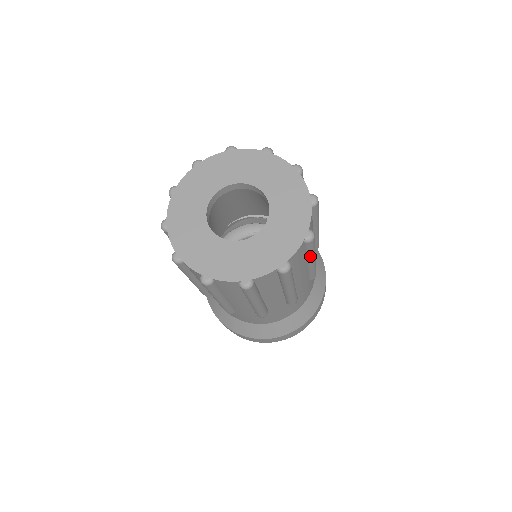
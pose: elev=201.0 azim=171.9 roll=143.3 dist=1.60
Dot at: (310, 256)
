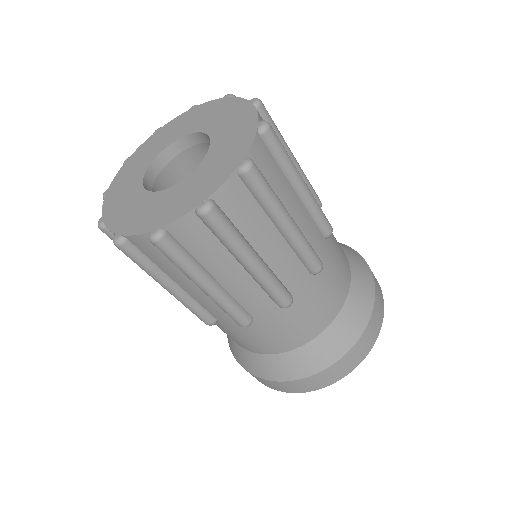
Dot at: (289, 169)
